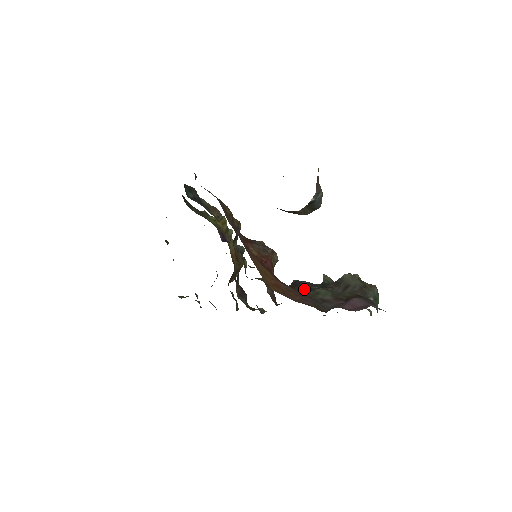
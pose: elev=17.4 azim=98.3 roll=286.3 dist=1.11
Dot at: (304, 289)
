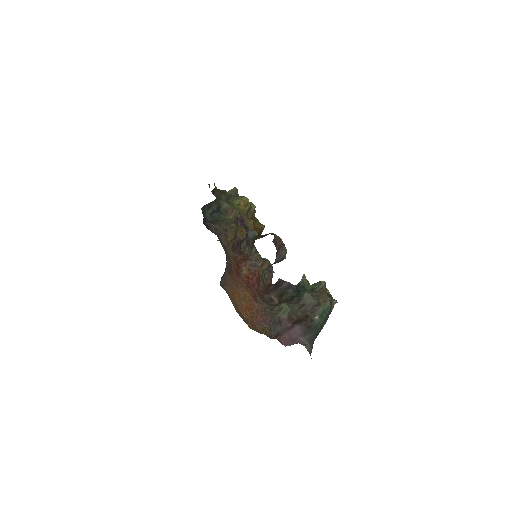
Dot at: (281, 293)
